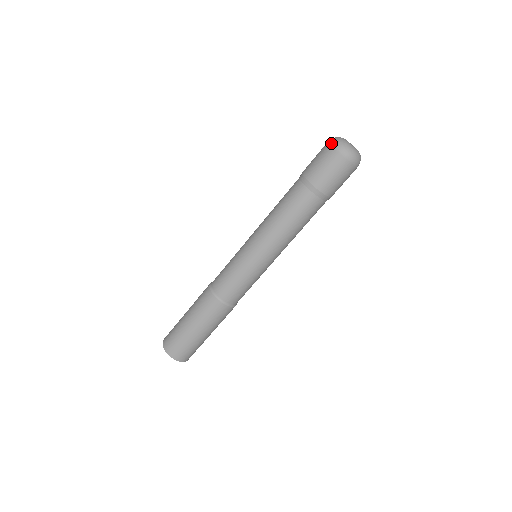
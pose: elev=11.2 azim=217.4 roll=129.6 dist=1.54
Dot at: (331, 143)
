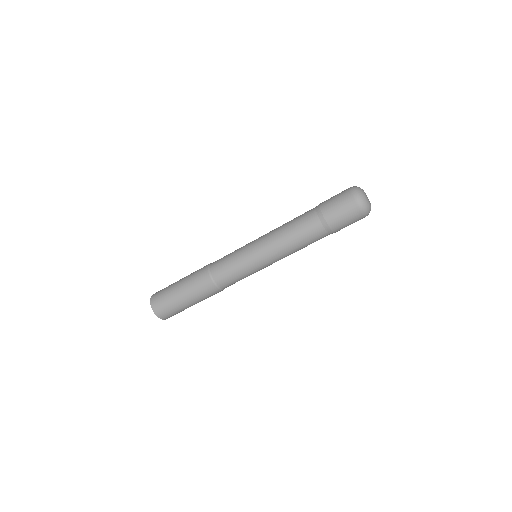
Dot at: (351, 189)
